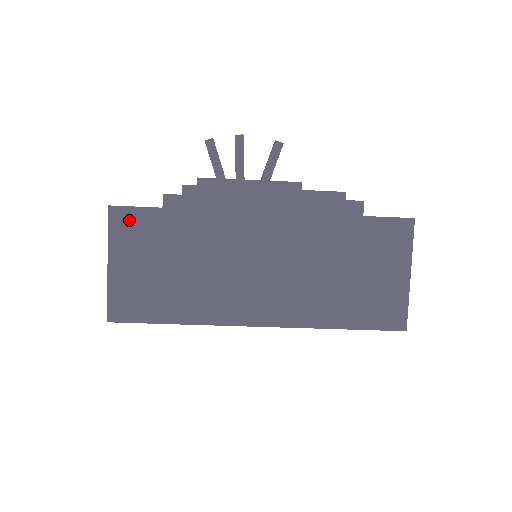
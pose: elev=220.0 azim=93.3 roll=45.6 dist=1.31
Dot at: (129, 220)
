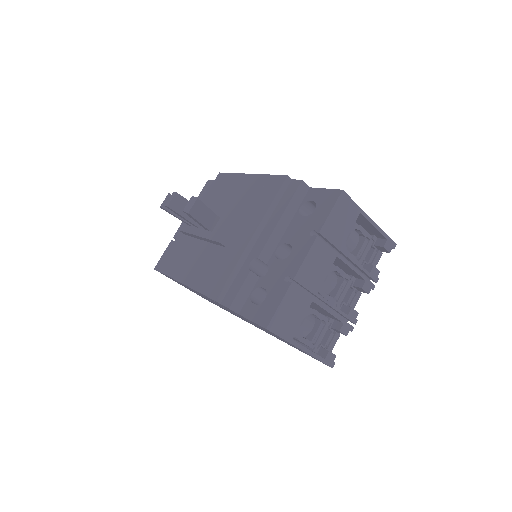
Dot at: occluded
